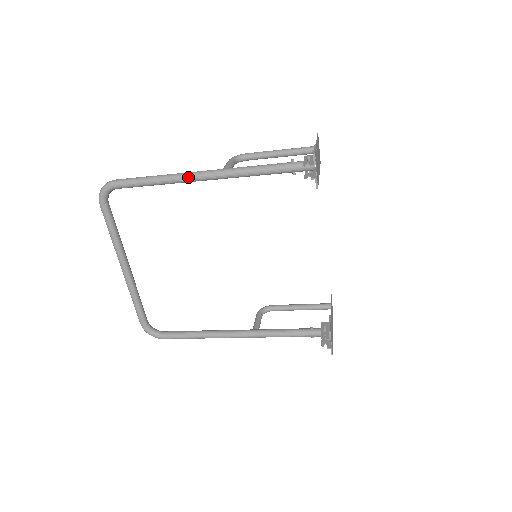
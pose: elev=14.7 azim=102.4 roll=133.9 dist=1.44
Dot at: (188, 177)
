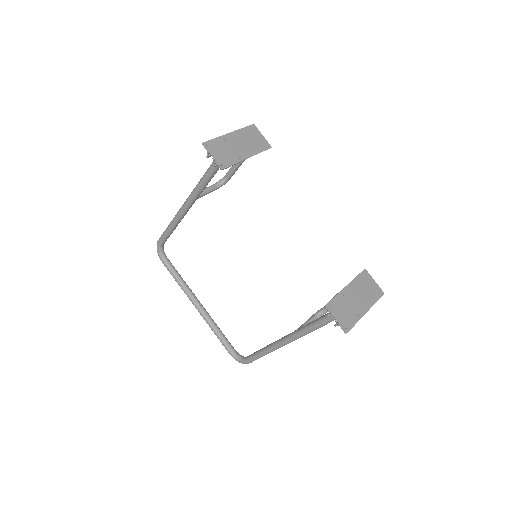
Dot at: (179, 213)
